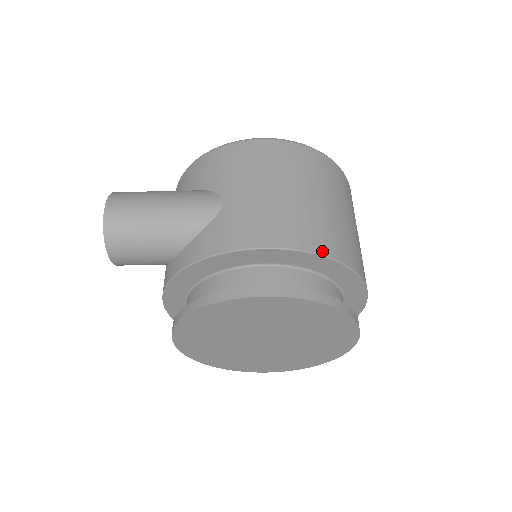
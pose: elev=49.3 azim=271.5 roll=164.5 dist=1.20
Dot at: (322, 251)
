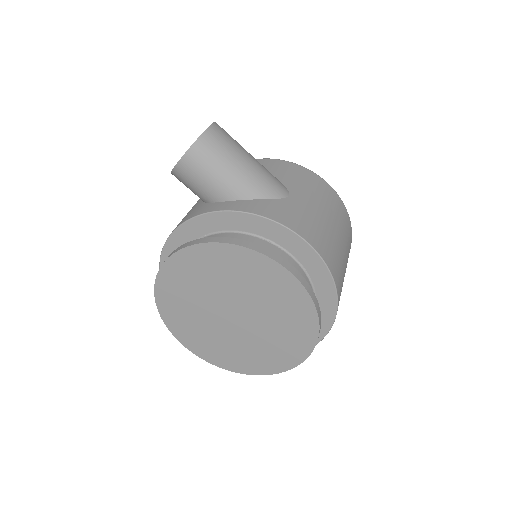
Dot at: (335, 278)
